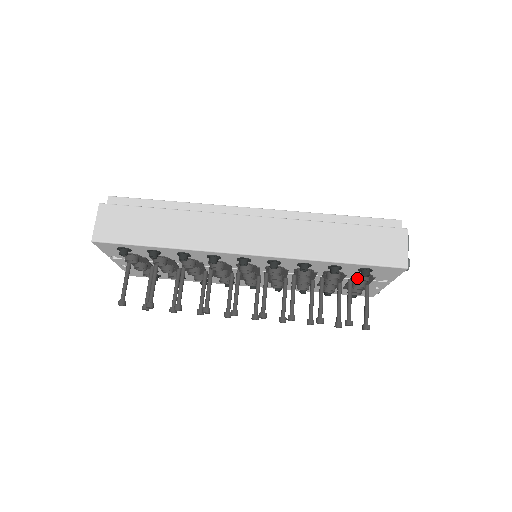
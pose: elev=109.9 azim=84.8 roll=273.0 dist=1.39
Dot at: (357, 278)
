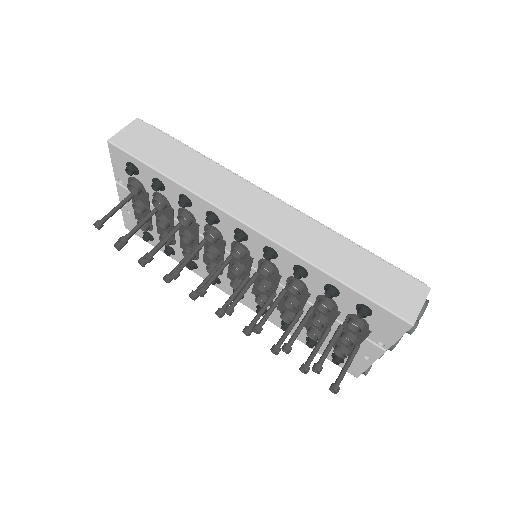
Dot at: (351, 320)
